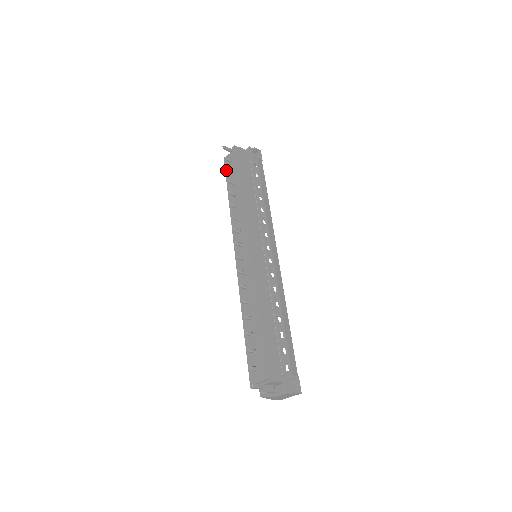
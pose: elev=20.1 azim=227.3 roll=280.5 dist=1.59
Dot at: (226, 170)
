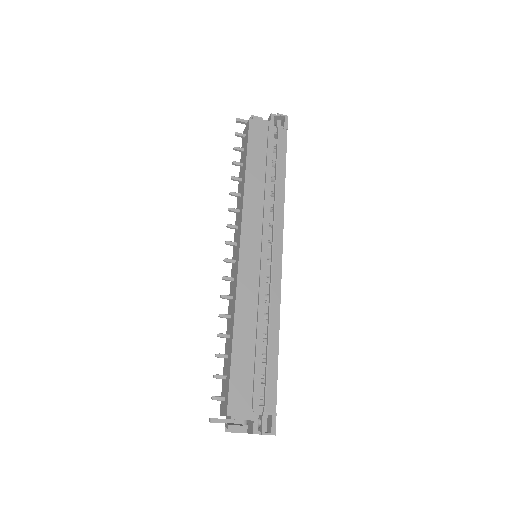
Dot at: (234, 149)
